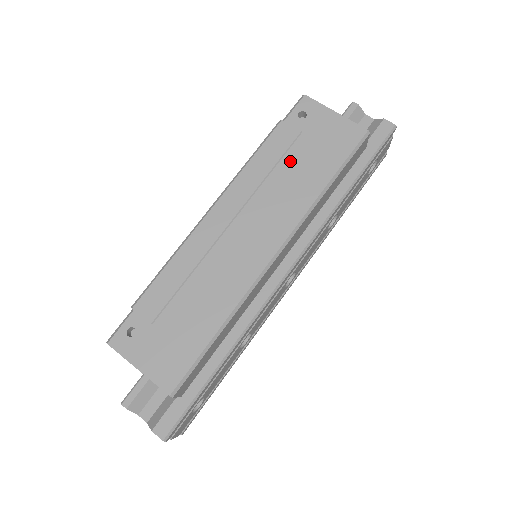
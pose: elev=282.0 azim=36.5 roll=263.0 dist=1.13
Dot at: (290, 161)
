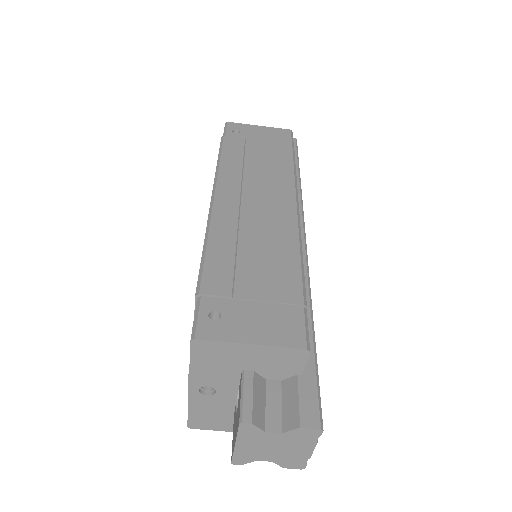
Dot at: (252, 155)
